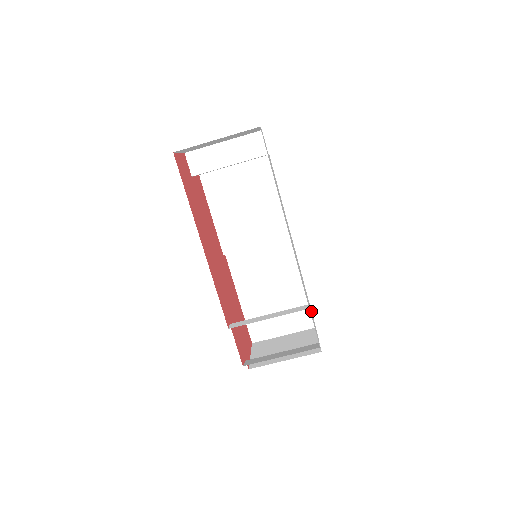
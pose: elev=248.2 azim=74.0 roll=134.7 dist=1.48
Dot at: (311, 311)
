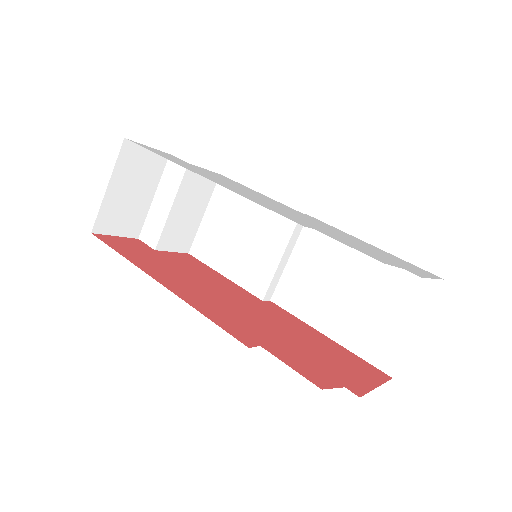
Dot at: occluded
